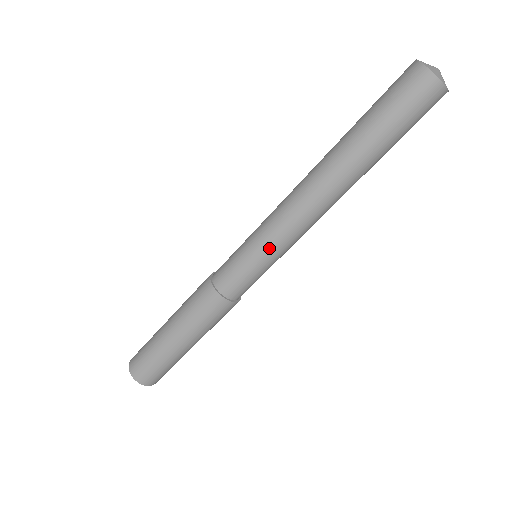
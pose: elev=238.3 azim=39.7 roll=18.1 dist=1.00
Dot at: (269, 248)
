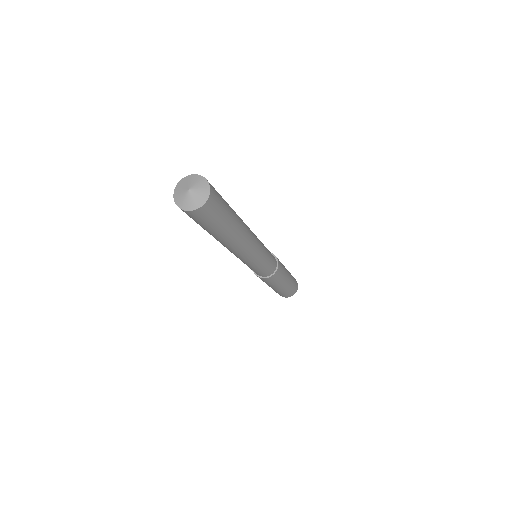
Dot at: (253, 264)
